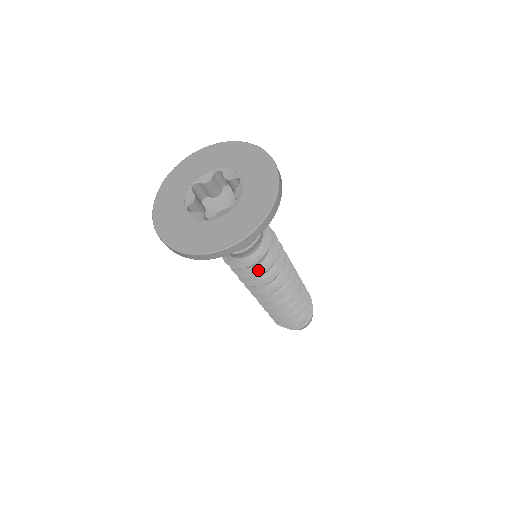
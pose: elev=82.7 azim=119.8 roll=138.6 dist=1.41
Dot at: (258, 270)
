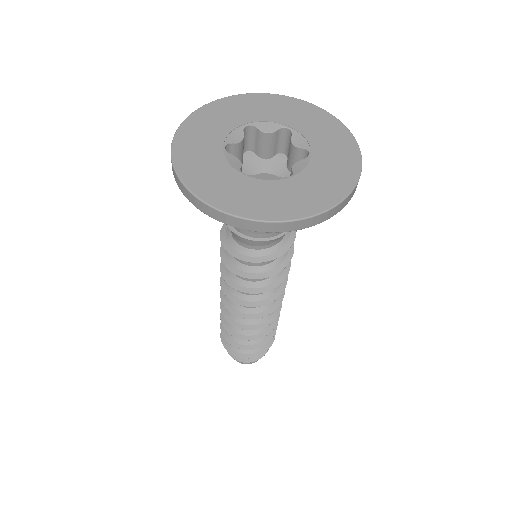
Dot at: (251, 272)
